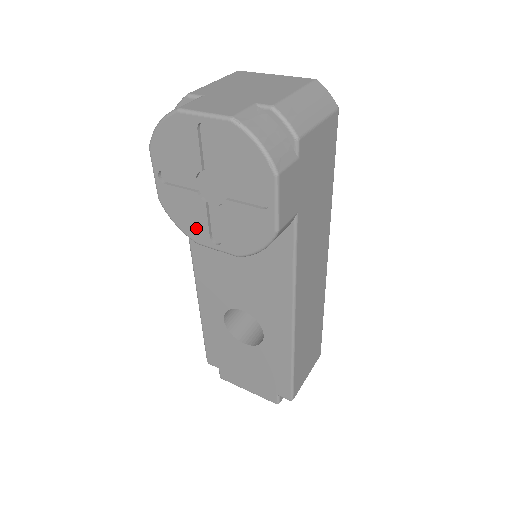
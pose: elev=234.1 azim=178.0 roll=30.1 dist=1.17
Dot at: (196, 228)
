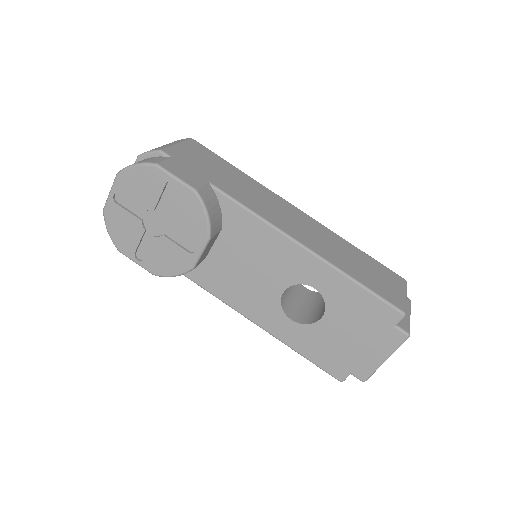
Dot at: (180, 259)
